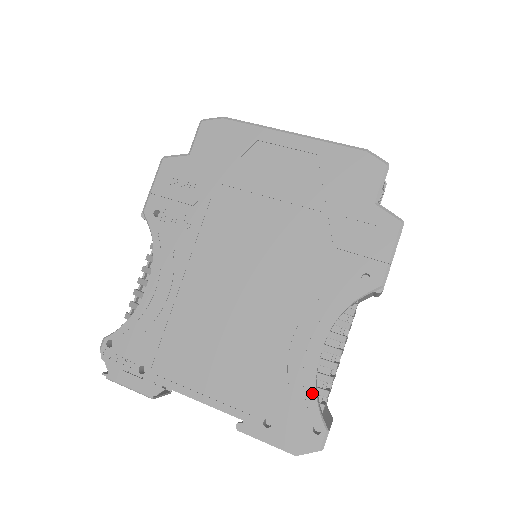
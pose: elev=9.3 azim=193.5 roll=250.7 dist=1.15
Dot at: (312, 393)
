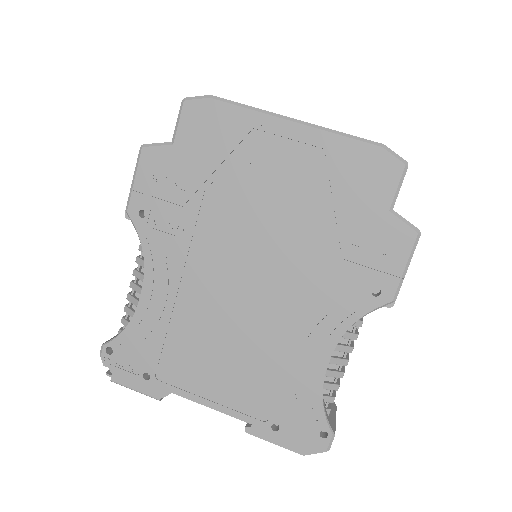
Dot at: (319, 402)
